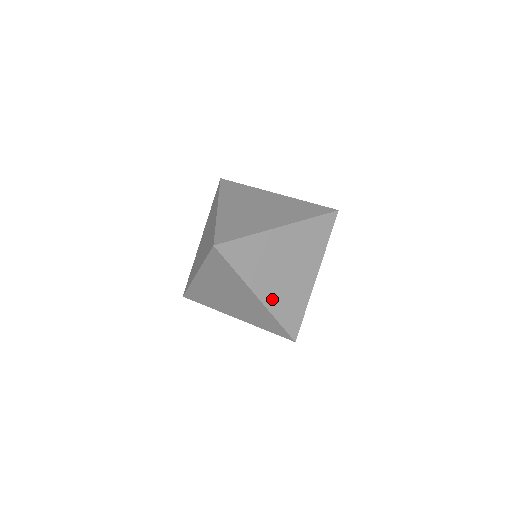
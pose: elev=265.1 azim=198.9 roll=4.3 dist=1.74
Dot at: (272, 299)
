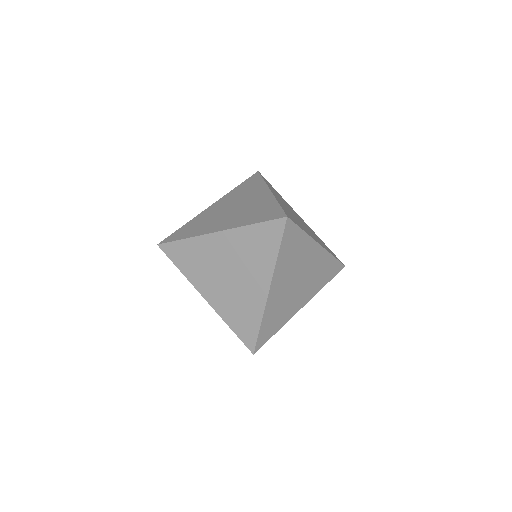
Dot at: (273, 301)
